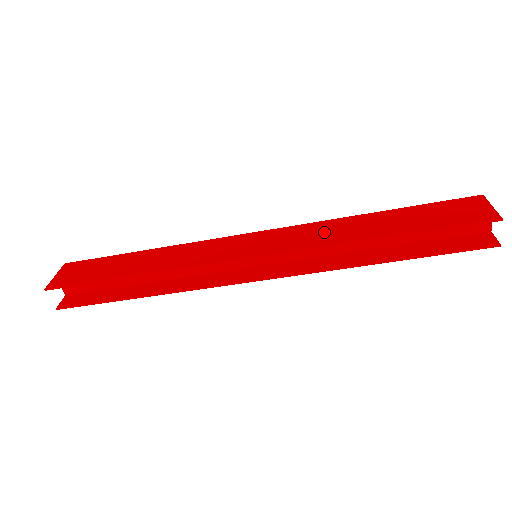
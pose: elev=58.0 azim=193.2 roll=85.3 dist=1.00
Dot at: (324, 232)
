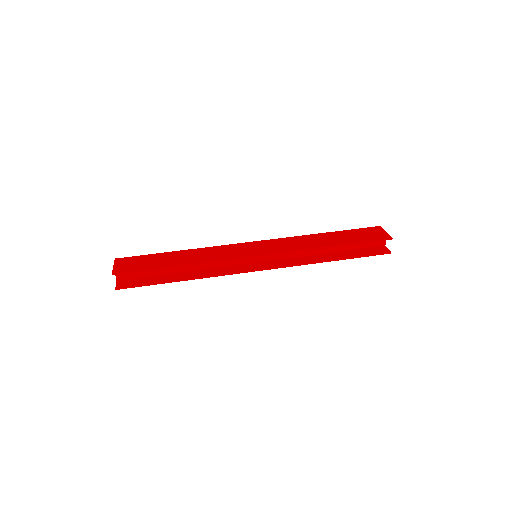
Dot at: (299, 242)
